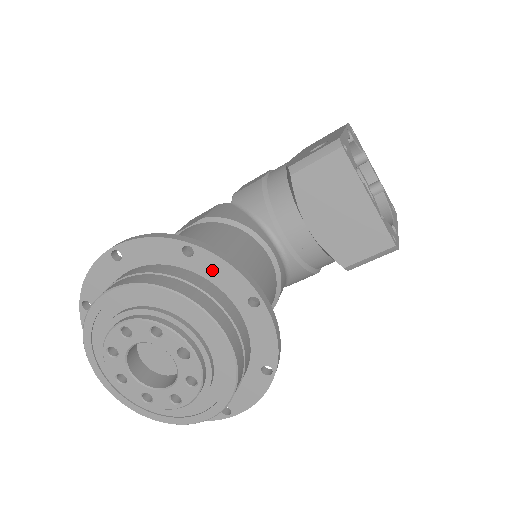
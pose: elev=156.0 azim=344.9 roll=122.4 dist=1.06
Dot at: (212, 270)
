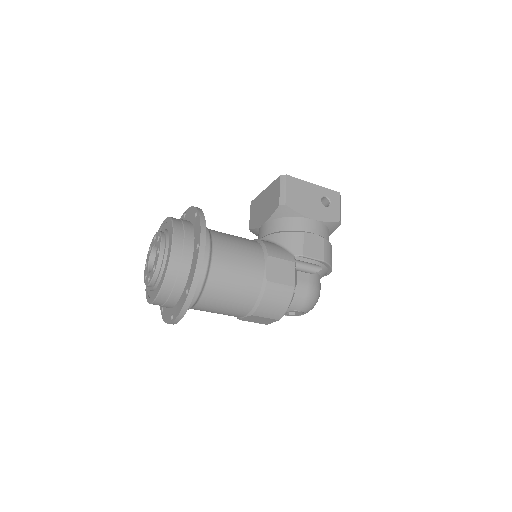
Dot at: occluded
